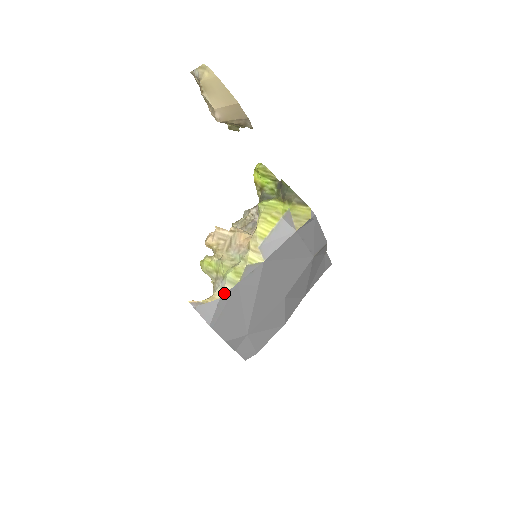
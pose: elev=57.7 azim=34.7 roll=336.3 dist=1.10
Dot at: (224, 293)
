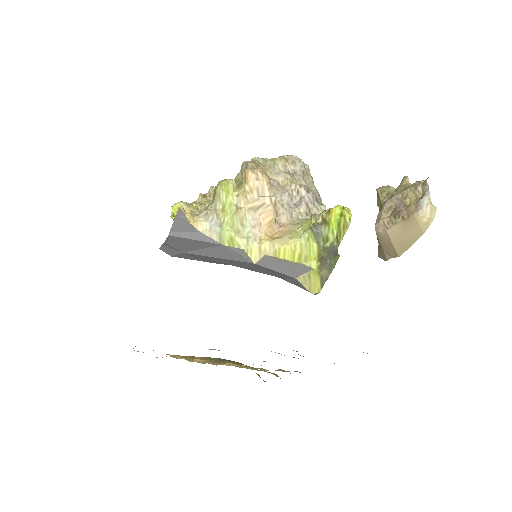
Dot at: (207, 234)
